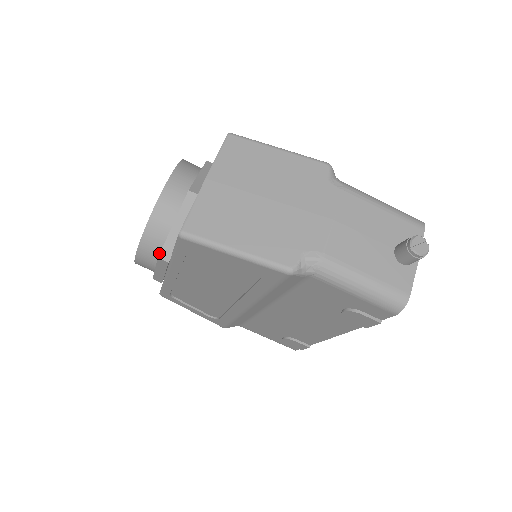
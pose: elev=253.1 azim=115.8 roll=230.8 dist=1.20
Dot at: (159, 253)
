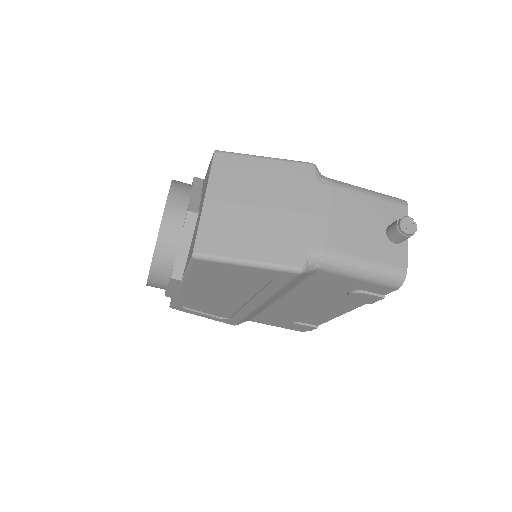
Dot at: (170, 273)
